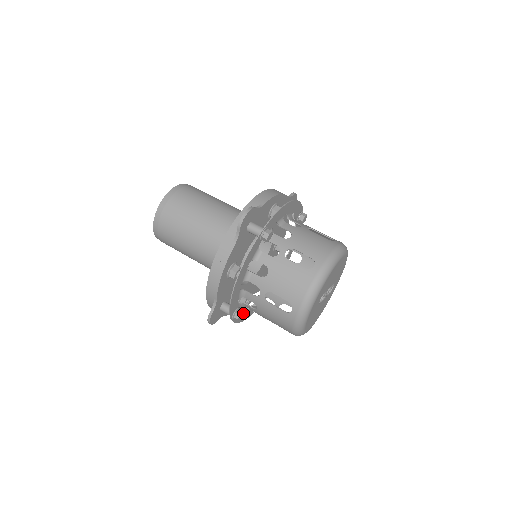
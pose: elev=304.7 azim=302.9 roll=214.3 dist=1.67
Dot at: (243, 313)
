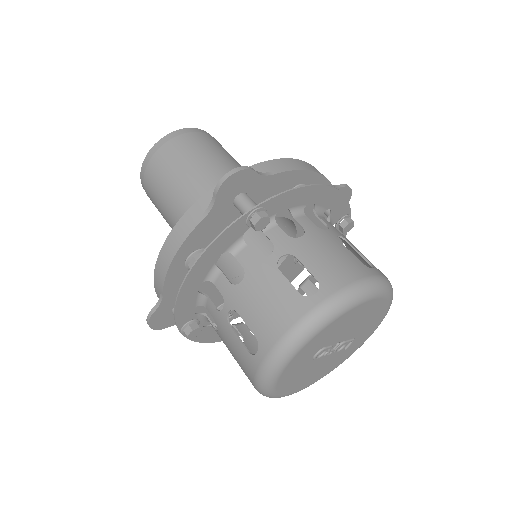
Dot at: (201, 330)
